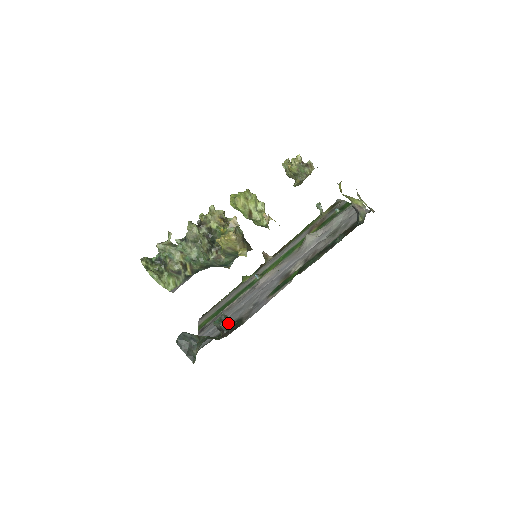
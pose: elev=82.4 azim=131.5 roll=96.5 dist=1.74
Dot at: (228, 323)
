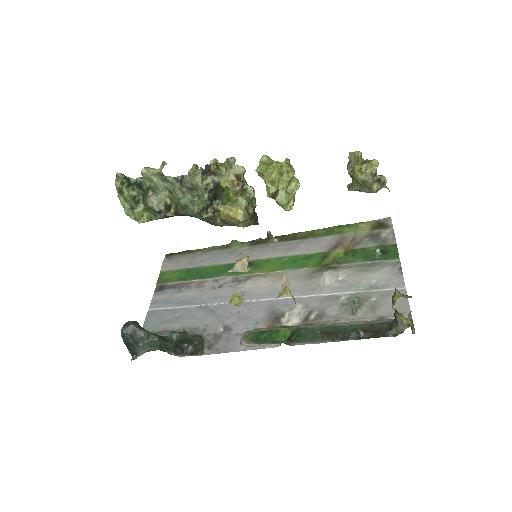
Dot at: (186, 342)
